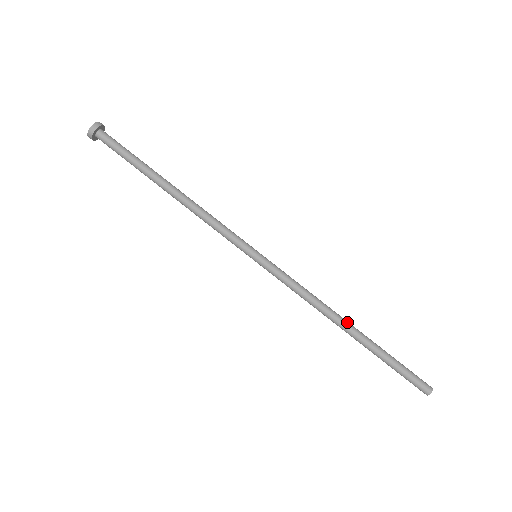
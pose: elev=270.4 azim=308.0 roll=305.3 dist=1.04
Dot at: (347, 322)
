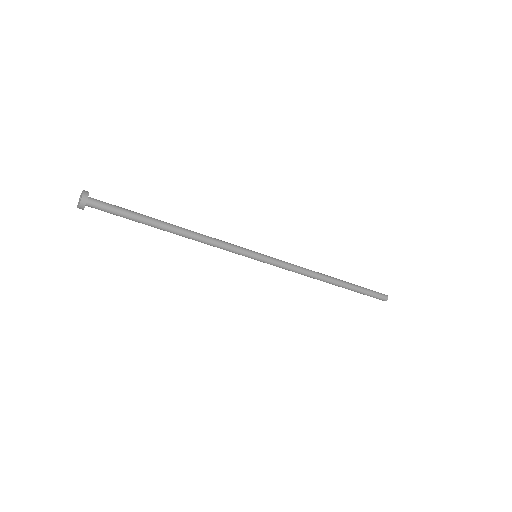
Dot at: (330, 277)
